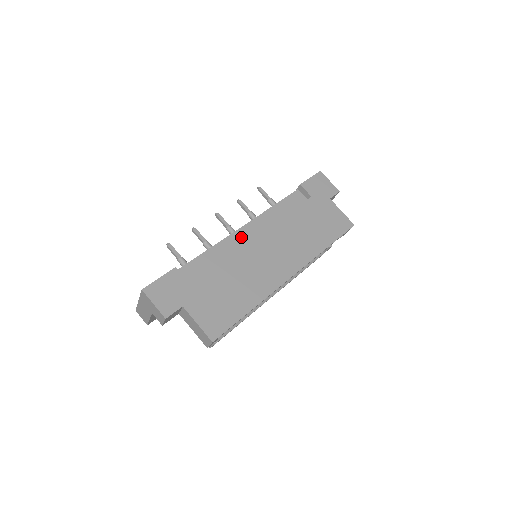
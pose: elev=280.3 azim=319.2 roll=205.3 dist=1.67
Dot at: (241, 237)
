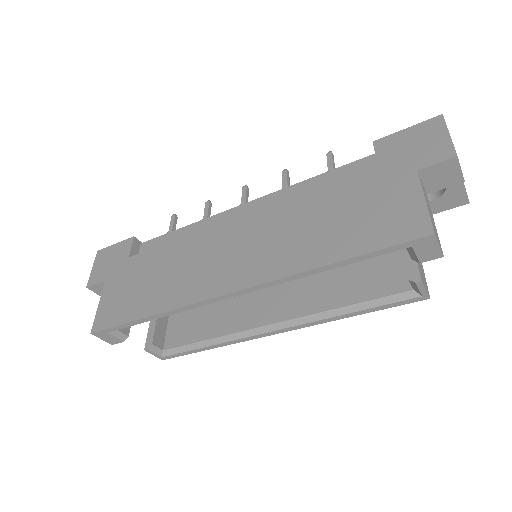
Dot at: (229, 219)
